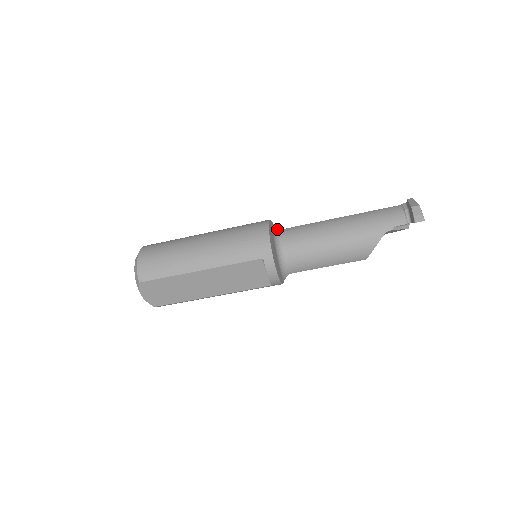
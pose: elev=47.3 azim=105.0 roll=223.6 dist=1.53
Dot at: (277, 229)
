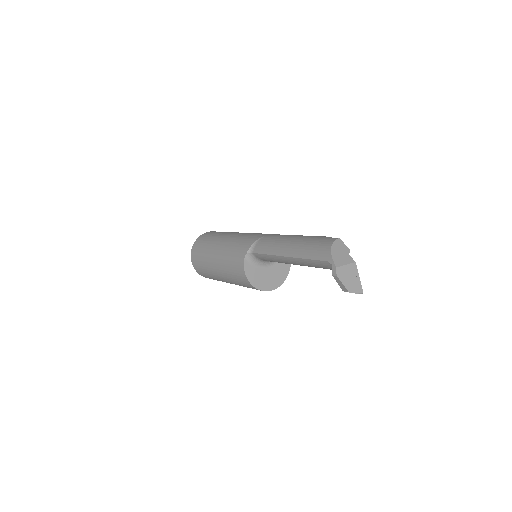
Dot at: (250, 257)
